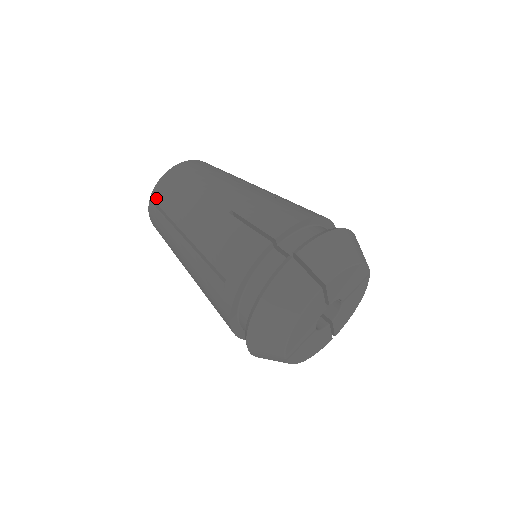
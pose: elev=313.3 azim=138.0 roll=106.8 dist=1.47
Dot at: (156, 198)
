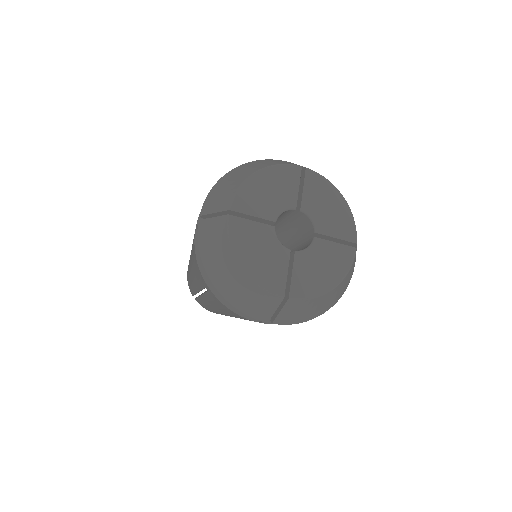
Dot at: occluded
